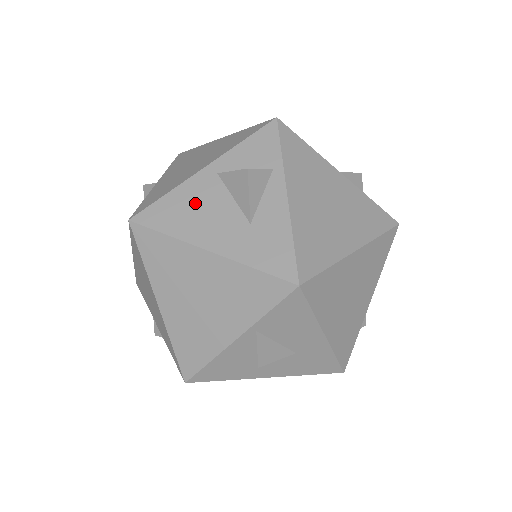
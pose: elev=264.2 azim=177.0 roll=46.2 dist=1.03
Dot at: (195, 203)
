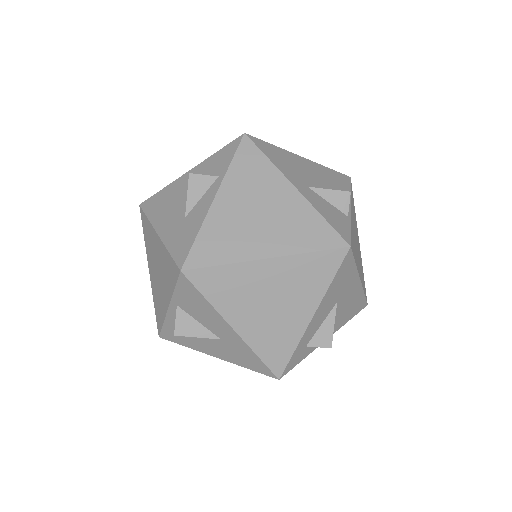
Dot at: (170, 197)
